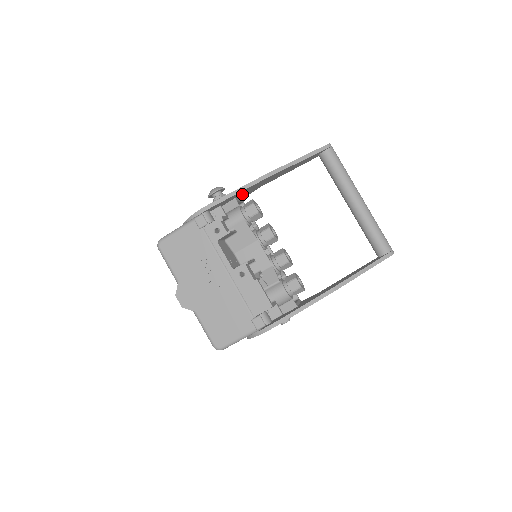
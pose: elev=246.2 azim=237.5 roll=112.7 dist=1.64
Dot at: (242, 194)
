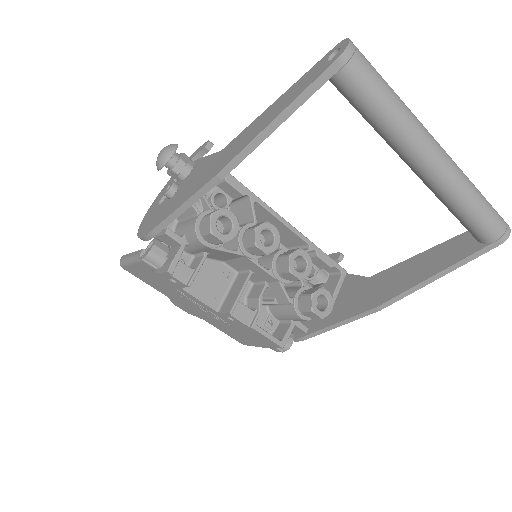
Dot at: occluded
